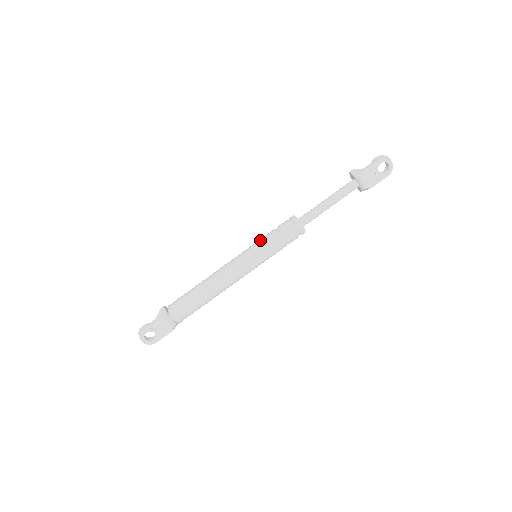
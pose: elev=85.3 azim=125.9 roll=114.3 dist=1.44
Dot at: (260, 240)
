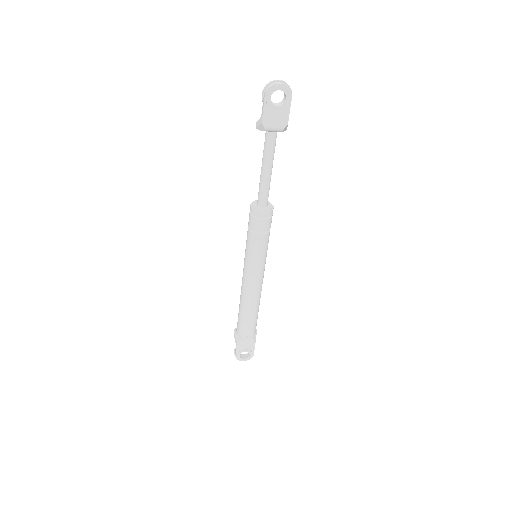
Dot at: (246, 244)
